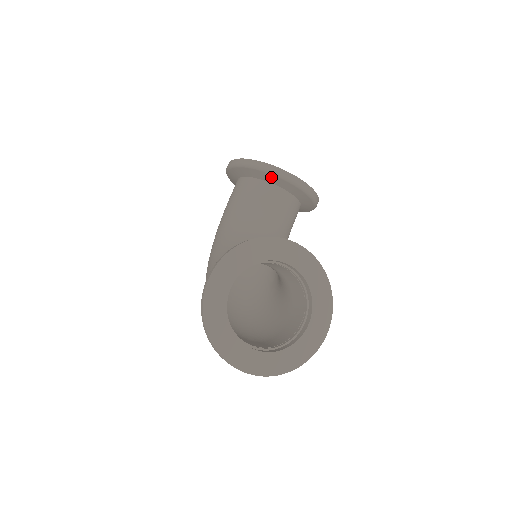
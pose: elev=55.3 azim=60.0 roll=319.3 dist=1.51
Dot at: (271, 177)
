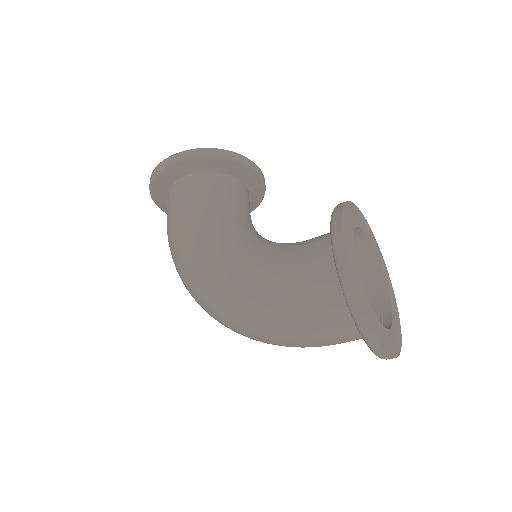
Dot at: (238, 168)
